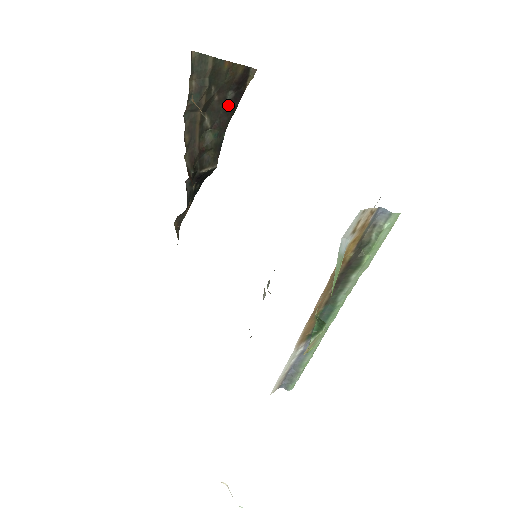
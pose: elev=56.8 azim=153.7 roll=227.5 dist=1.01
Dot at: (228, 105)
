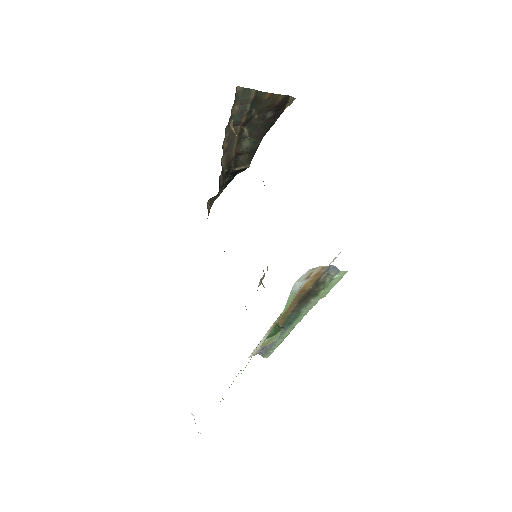
Dot at: (266, 121)
